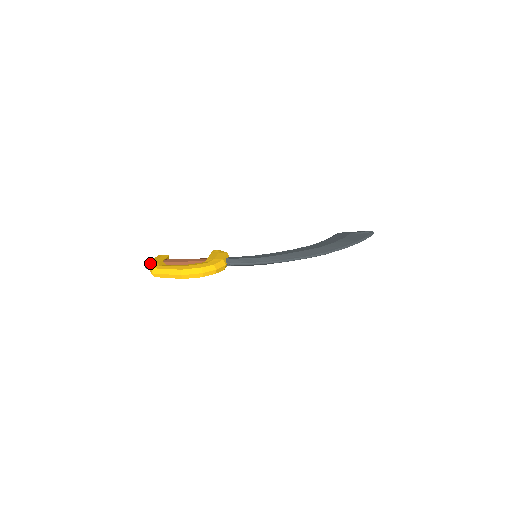
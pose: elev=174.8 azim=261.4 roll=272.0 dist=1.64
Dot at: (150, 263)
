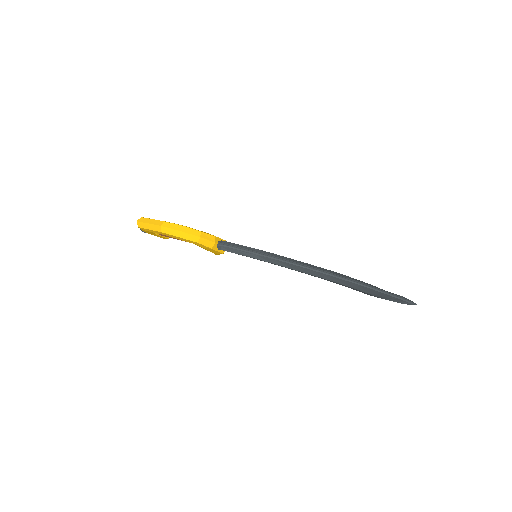
Dot at: occluded
